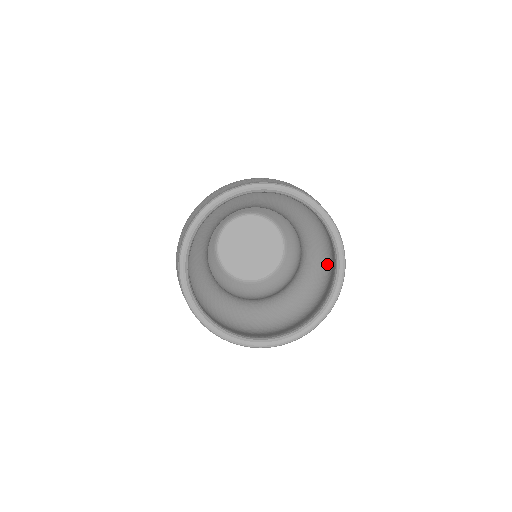
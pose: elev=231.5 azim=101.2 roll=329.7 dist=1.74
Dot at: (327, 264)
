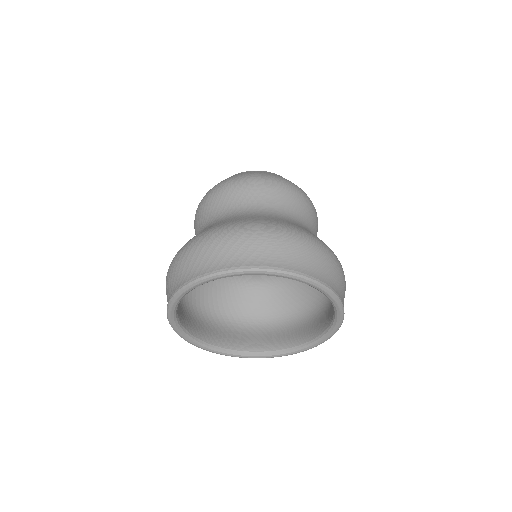
Dot at: occluded
